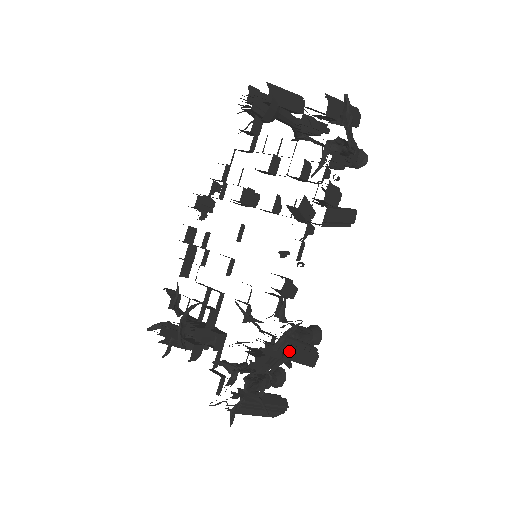
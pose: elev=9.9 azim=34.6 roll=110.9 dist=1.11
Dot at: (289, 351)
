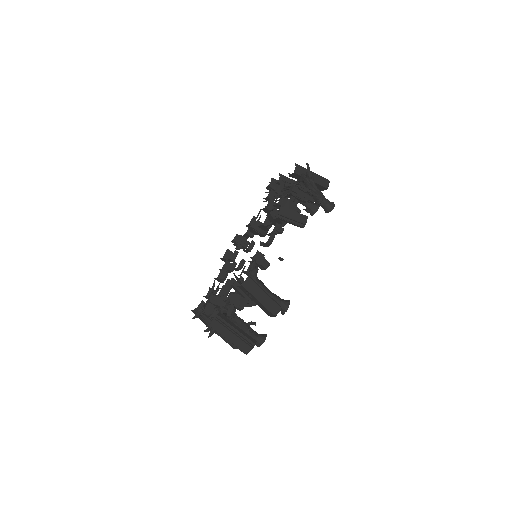
Dot at: (248, 284)
